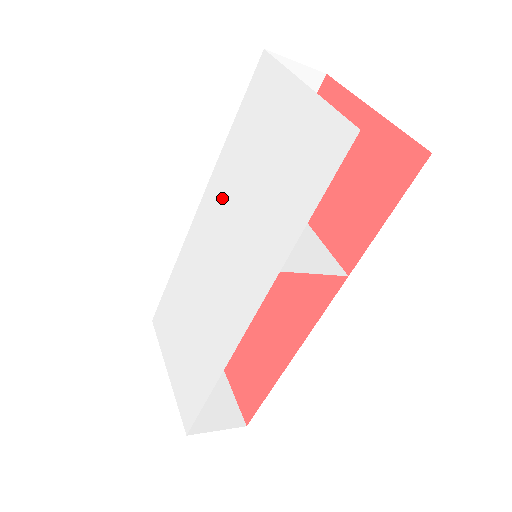
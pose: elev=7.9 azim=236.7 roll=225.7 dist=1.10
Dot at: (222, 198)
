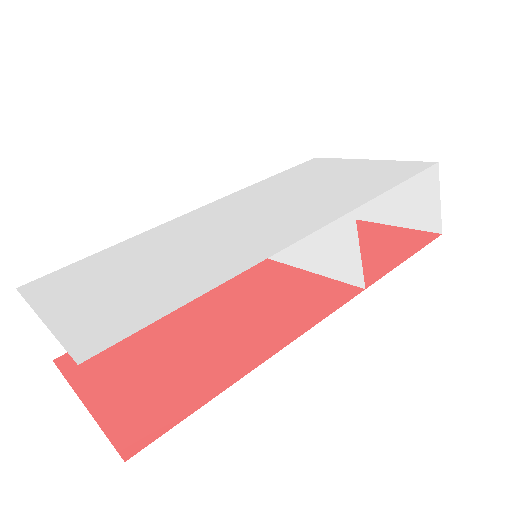
Dot at: (248, 199)
